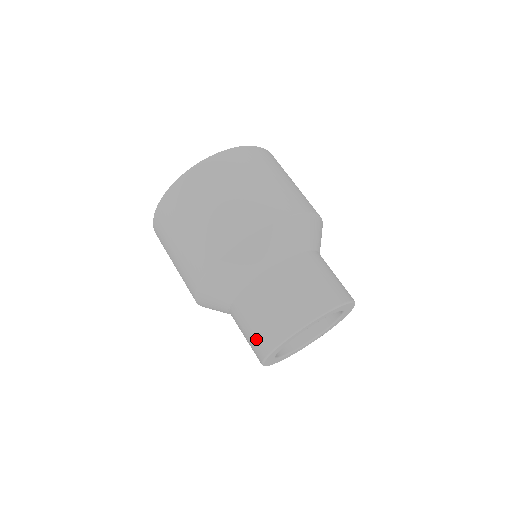
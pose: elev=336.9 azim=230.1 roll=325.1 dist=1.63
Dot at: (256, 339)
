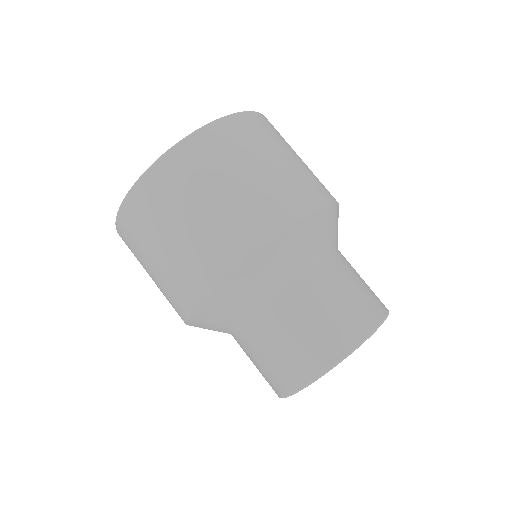
Dot at: occluded
